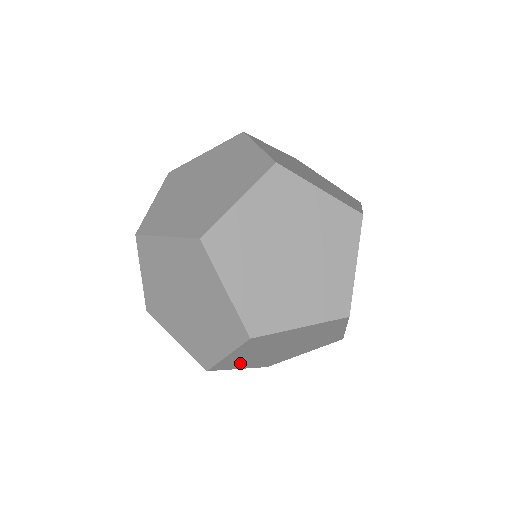
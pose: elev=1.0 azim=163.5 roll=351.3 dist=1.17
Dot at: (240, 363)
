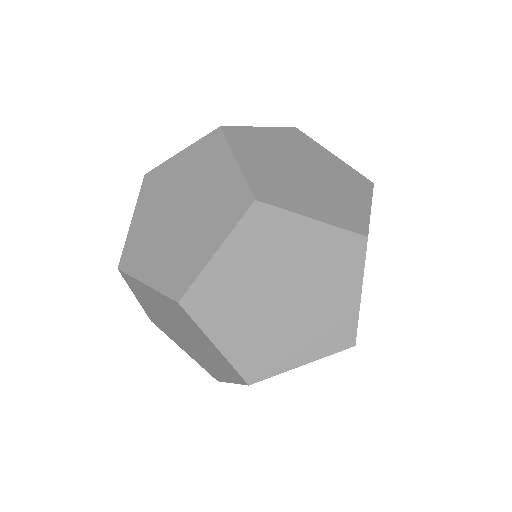
Dot at: occluded
